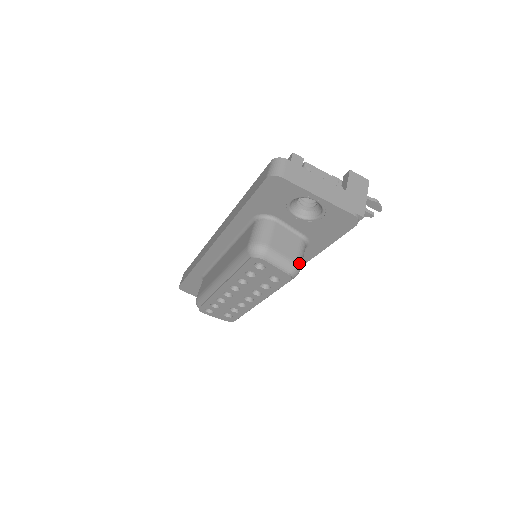
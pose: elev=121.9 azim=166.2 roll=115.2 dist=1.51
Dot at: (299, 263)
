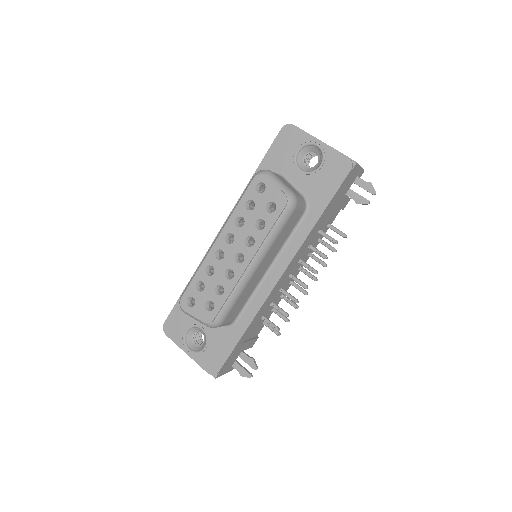
Dot at: (296, 197)
